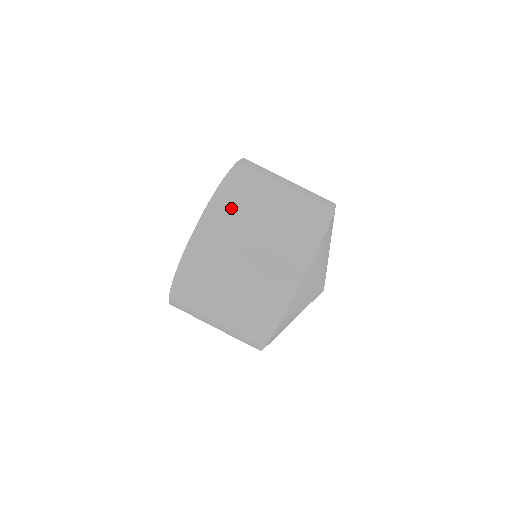
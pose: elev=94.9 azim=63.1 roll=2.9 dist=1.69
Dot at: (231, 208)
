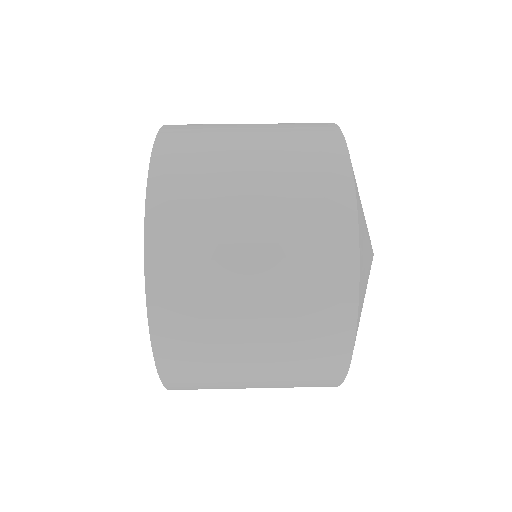
Dot at: (187, 169)
